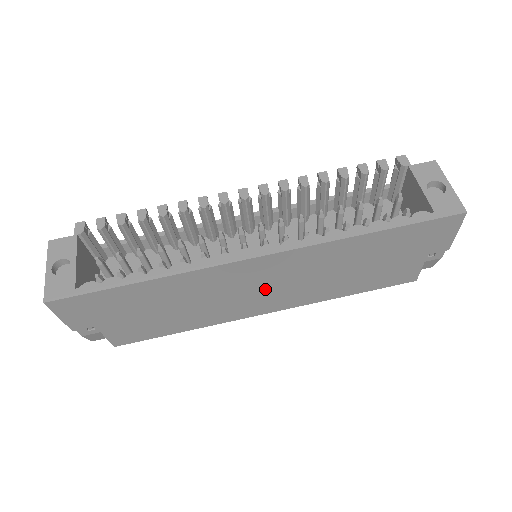
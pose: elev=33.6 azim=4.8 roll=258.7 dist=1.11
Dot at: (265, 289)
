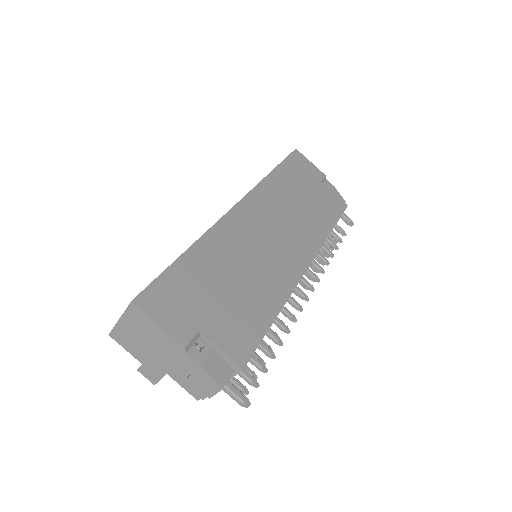
Dot at: (274, 237)
